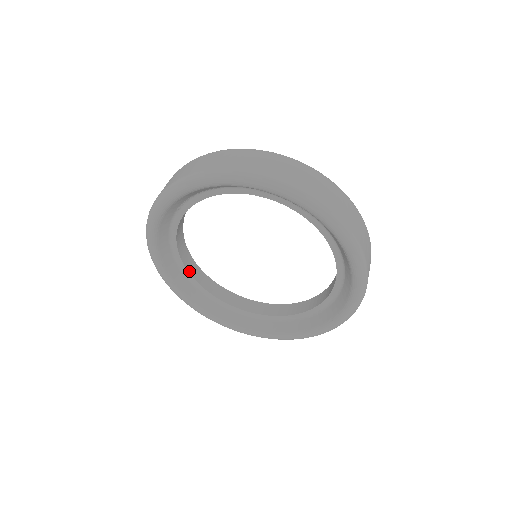
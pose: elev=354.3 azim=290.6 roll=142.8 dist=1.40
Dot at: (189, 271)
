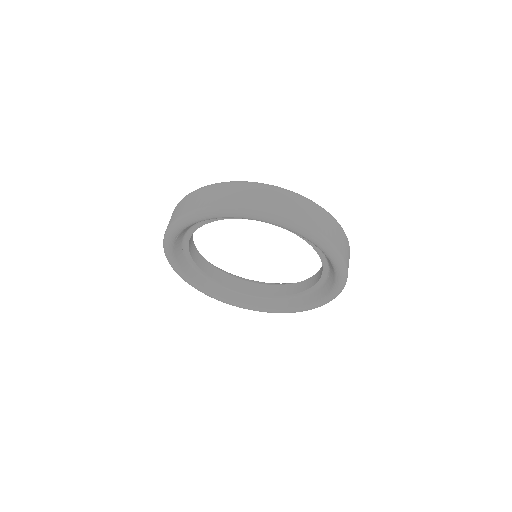
Dot at: (256, 293)
